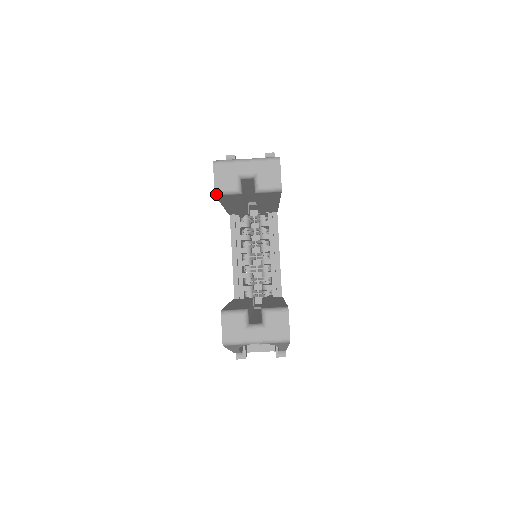
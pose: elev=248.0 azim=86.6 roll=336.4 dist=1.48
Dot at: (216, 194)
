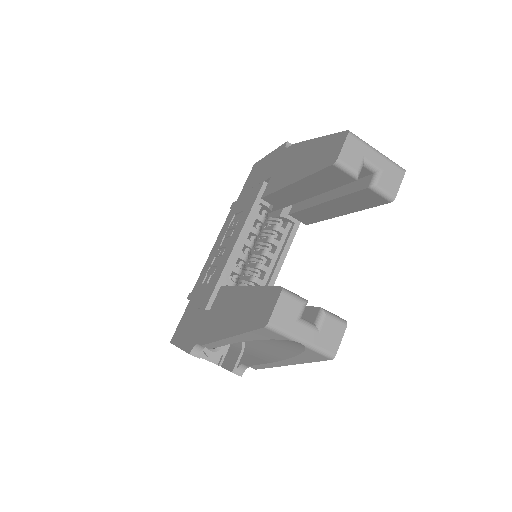
Dot at: (336, 163)
